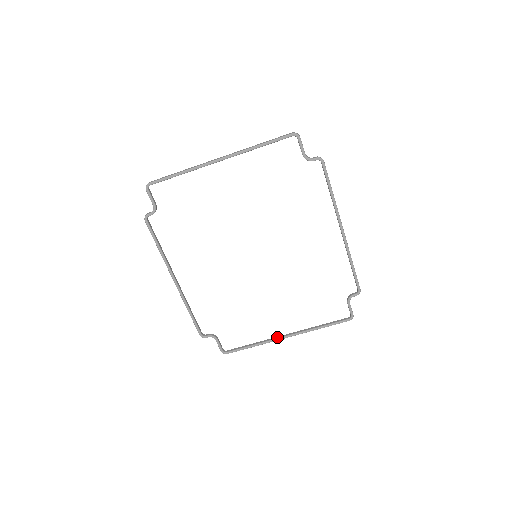
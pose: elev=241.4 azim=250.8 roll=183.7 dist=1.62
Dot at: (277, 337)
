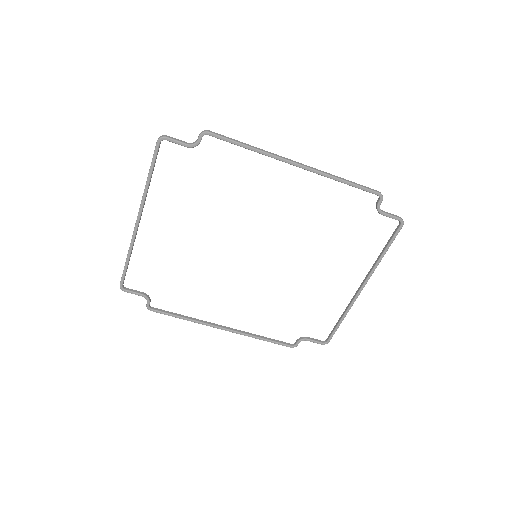
Dot at: (354, 296)
